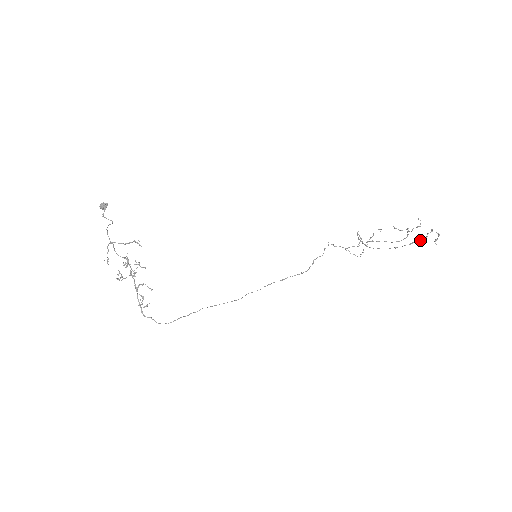
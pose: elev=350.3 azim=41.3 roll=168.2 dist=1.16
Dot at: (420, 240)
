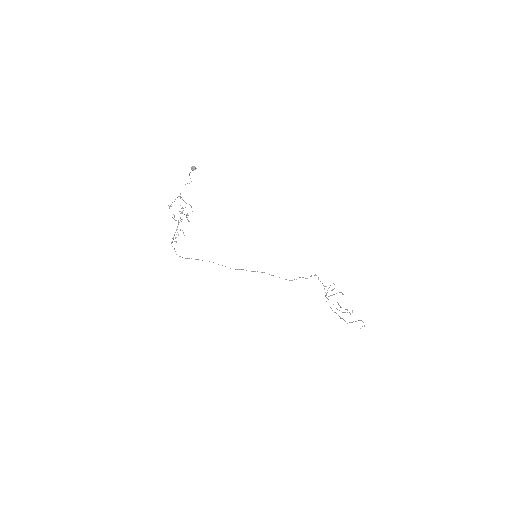
Dot at: (345, 321)
